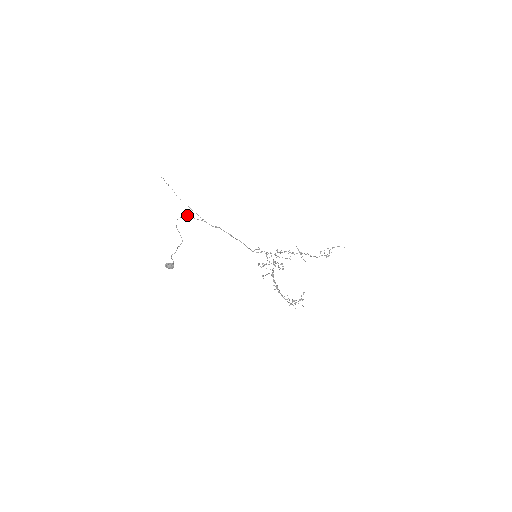
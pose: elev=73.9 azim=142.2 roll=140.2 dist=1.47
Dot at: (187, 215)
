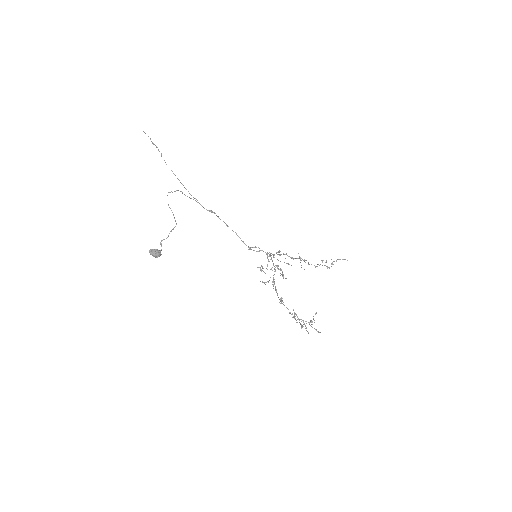
Dot at: occluded
